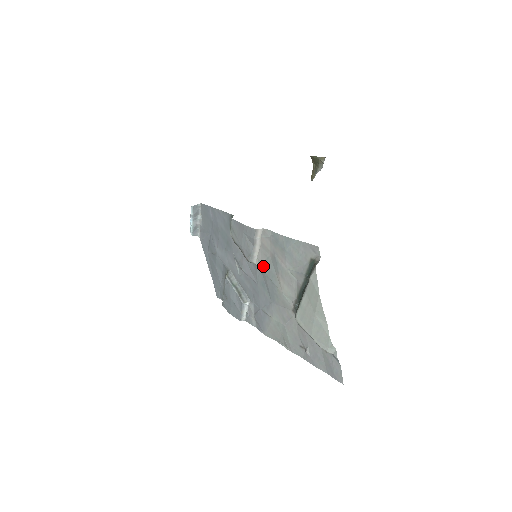
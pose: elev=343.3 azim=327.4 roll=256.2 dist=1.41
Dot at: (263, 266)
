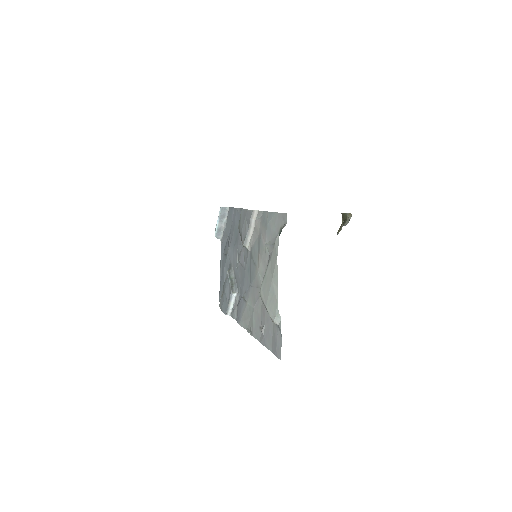
Dot at: (252, 249)
